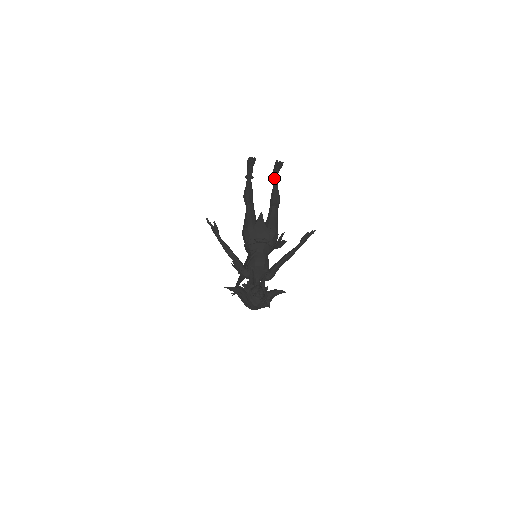
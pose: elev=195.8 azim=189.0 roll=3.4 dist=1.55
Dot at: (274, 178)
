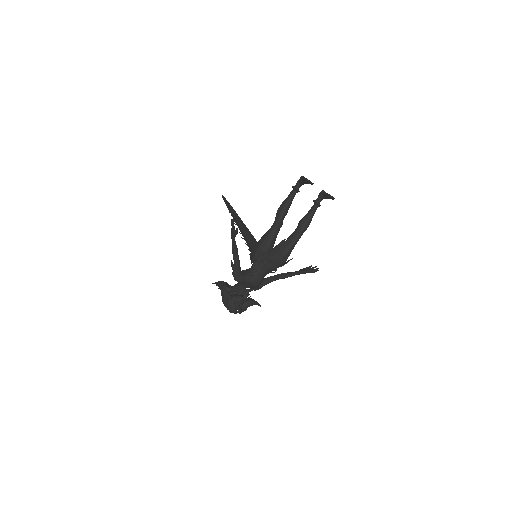
Dot at: (317, 203)
